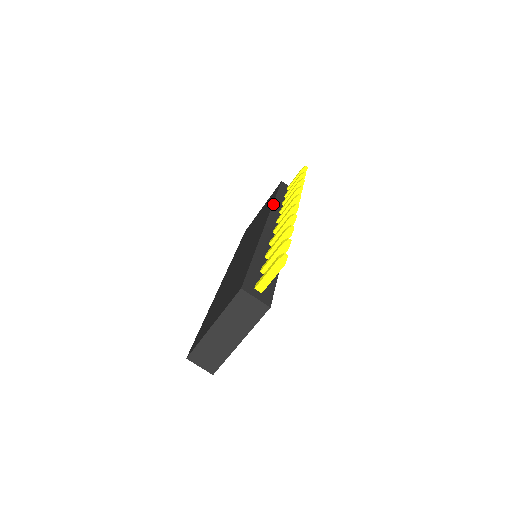
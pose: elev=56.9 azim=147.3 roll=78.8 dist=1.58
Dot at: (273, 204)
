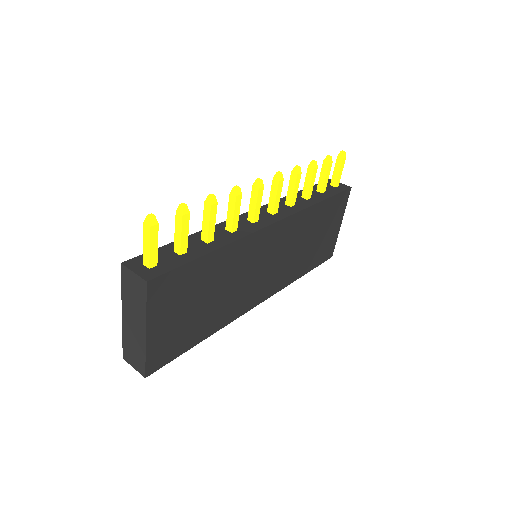
Dot at: (284, 197)
